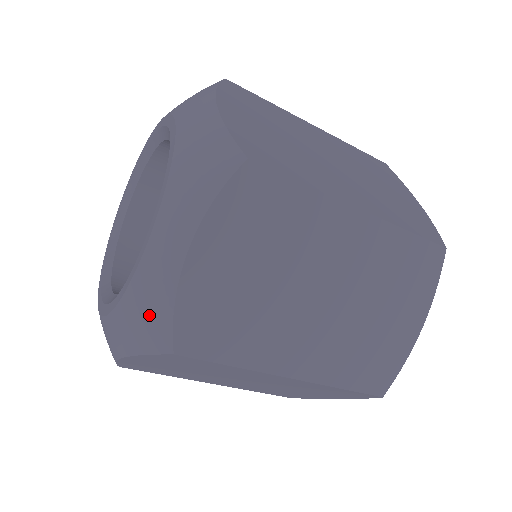
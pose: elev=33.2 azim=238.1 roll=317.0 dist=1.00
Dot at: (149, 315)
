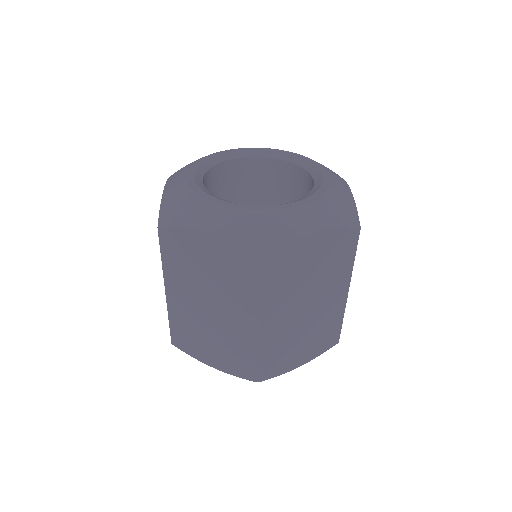
Dot at: (268, 234)
